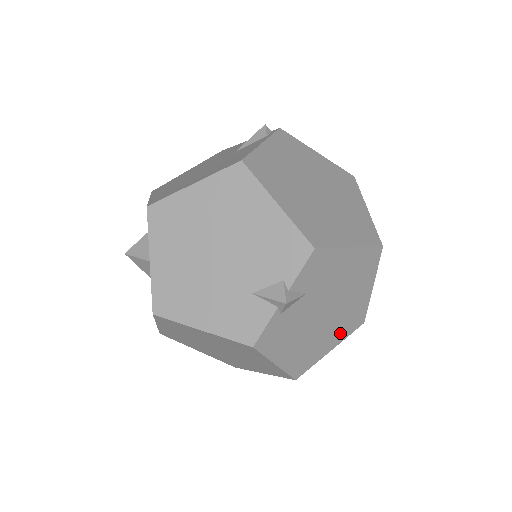
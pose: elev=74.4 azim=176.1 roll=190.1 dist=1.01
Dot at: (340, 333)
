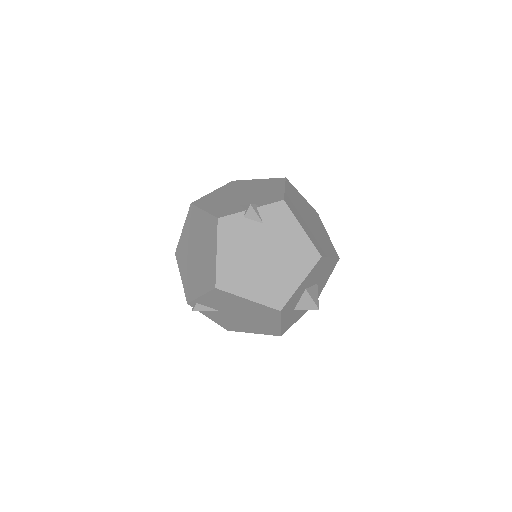
Dot at: (262, 292)
